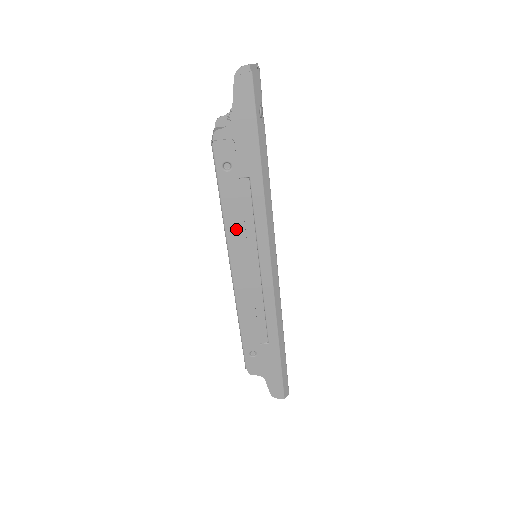
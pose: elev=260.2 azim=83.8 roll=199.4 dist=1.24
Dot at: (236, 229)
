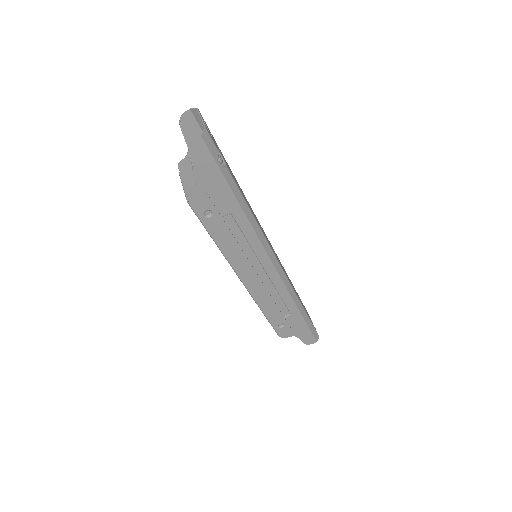
Dot at: (234, 253)
